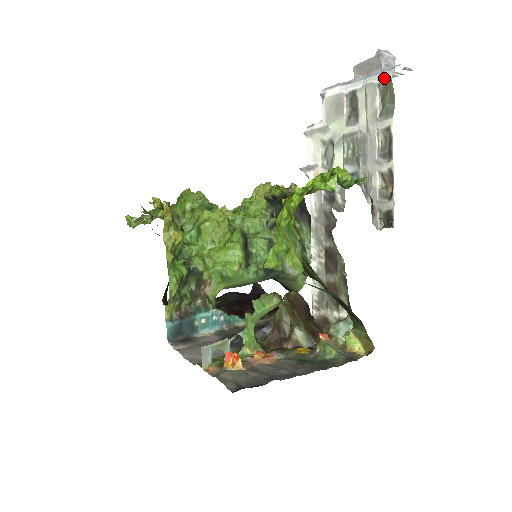
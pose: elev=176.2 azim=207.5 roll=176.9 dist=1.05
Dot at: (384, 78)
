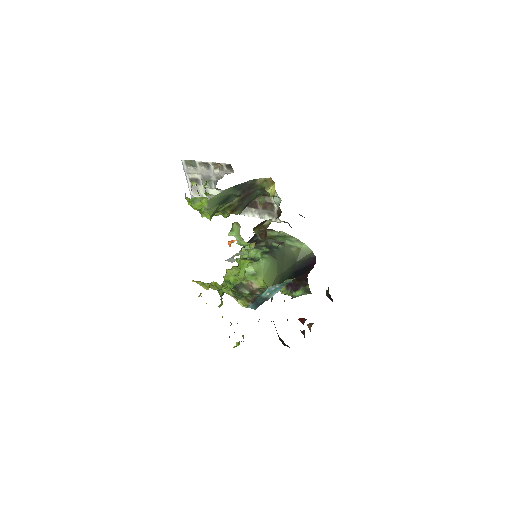
Dot at: (184, 164)
